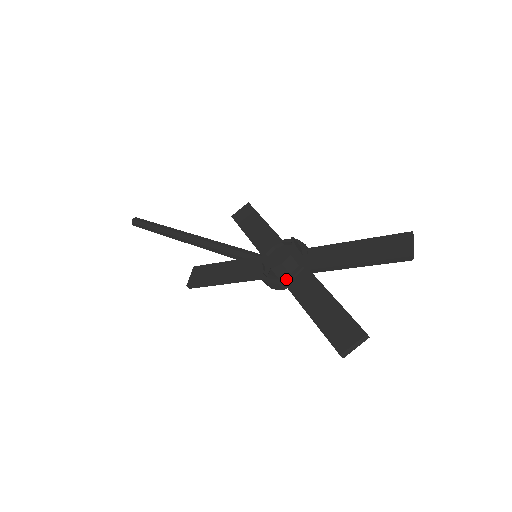
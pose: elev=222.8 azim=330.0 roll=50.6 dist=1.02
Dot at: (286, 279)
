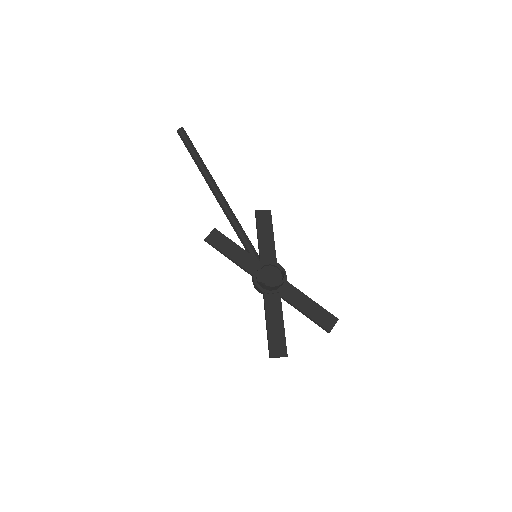
Dot at: (266, 292)
